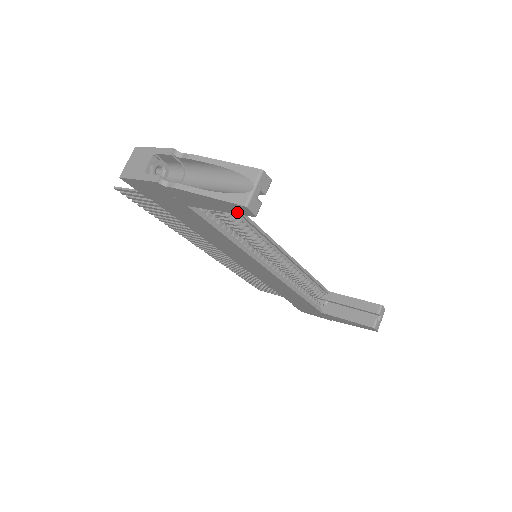
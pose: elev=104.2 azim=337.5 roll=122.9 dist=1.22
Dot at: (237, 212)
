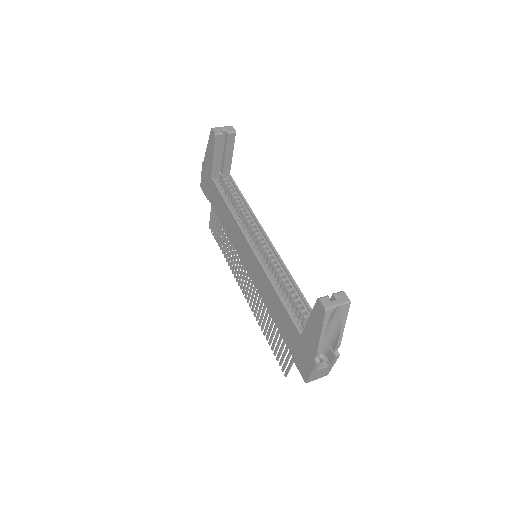
Dot at: (214, 143)
